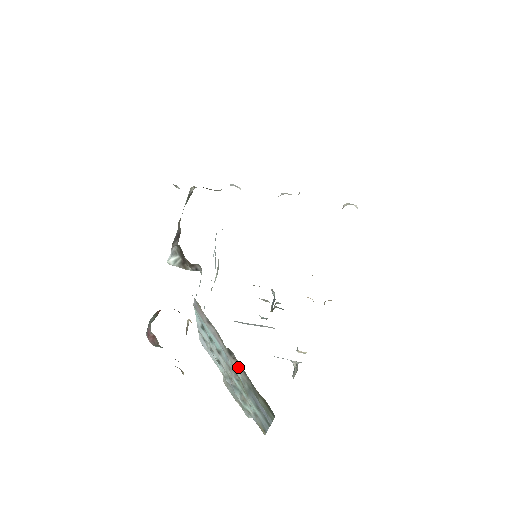
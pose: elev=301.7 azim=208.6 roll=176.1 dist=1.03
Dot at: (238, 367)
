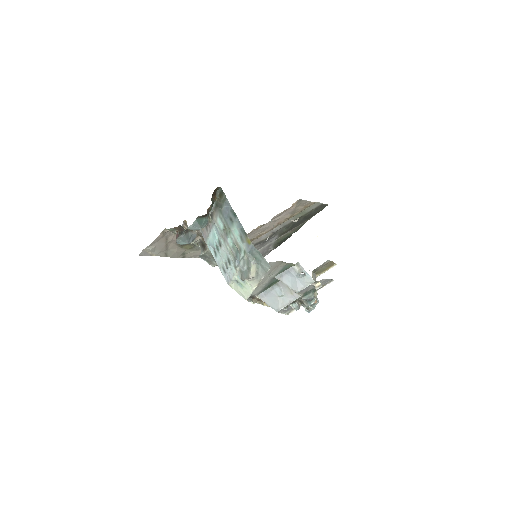
Dot at: (216, 215)
